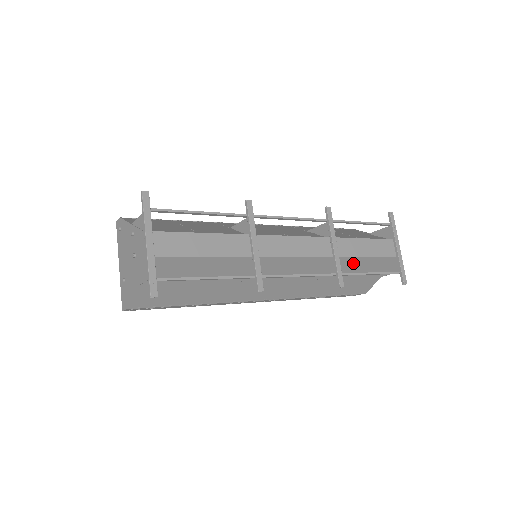
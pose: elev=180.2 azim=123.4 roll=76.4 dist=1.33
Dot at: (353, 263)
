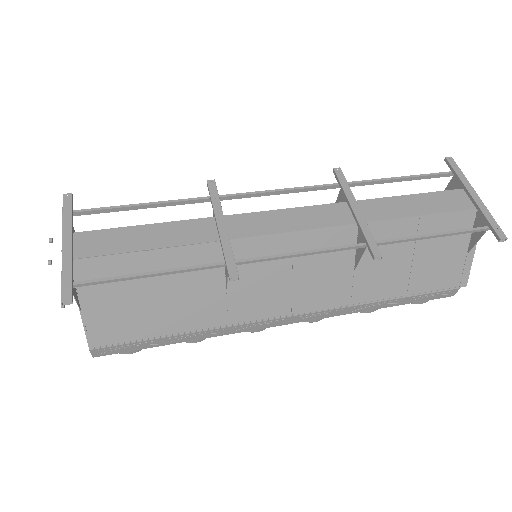
Dot at: (403, 232)
